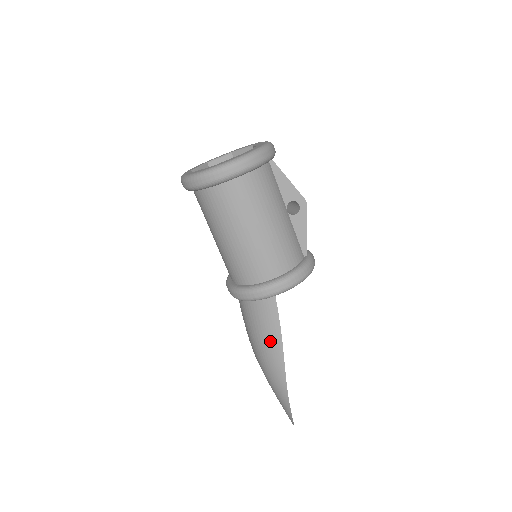
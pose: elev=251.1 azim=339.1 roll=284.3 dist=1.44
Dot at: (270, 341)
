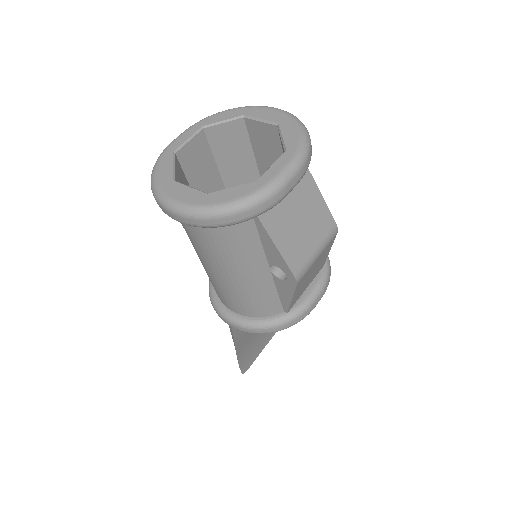
Dot at: occluded
